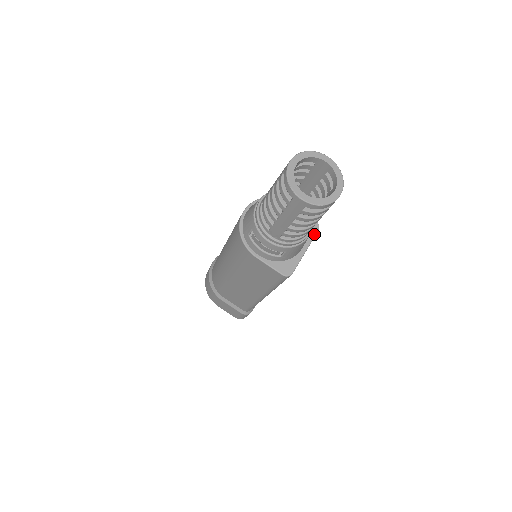
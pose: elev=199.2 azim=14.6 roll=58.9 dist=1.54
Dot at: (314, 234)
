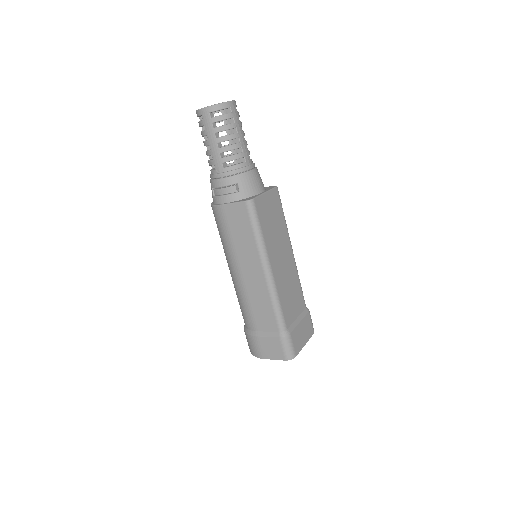
Dot at: (272, 188)
